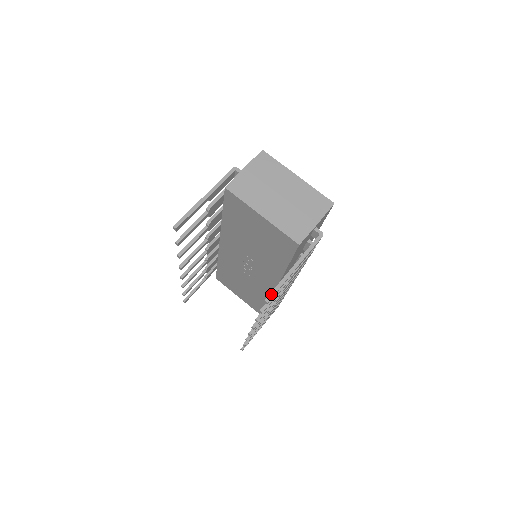
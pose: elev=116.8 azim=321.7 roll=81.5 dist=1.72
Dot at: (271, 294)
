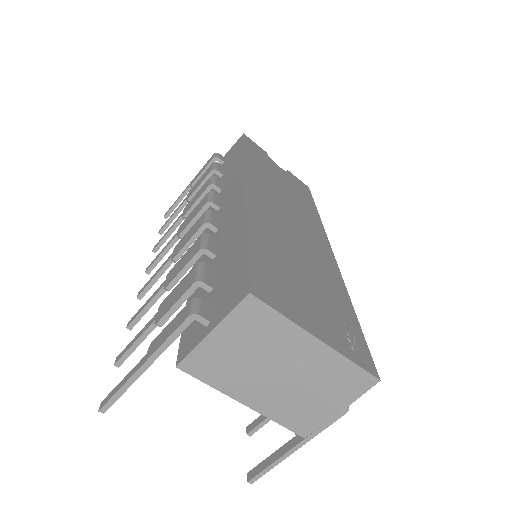
Dot at: (257, 477)
